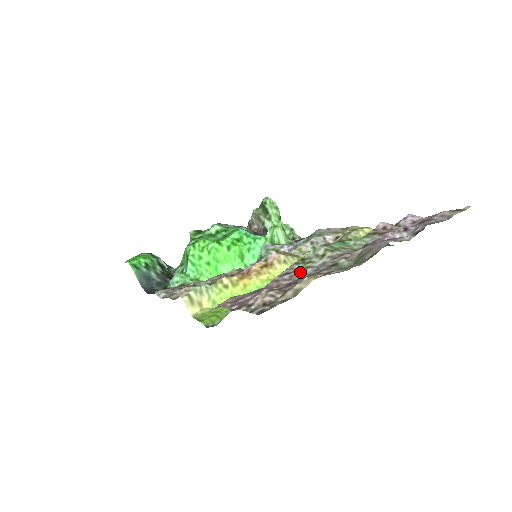
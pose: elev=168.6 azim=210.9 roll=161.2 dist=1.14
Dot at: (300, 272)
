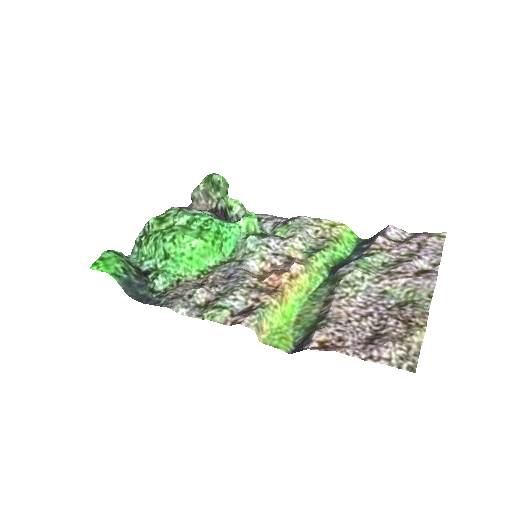
Dot at: (354, 297)
